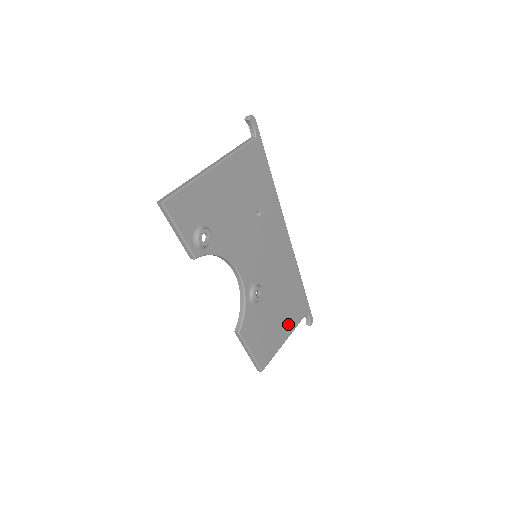
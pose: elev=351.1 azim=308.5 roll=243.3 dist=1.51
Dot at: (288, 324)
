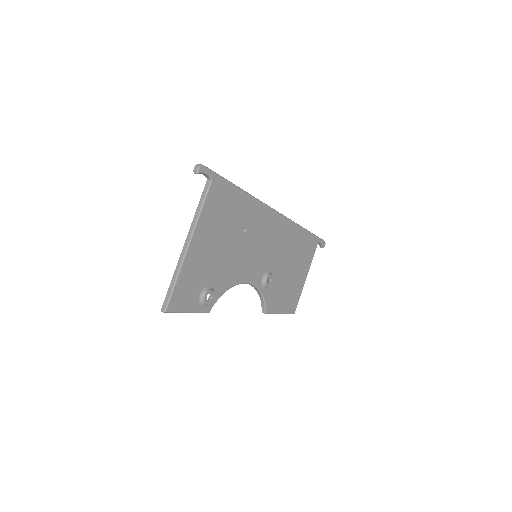
Dot at: (304, 267)
